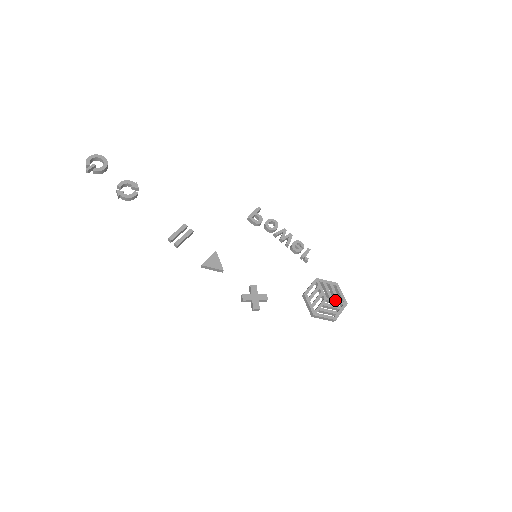
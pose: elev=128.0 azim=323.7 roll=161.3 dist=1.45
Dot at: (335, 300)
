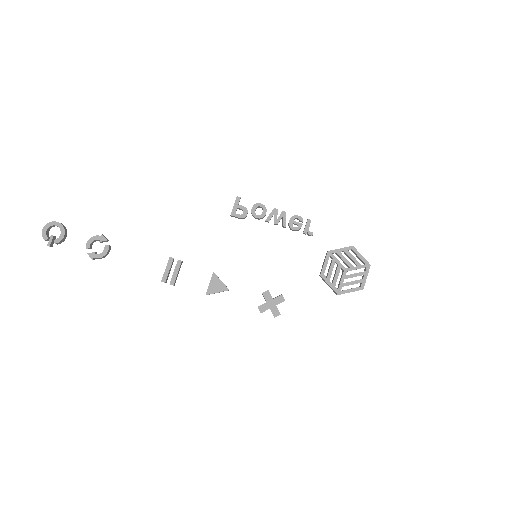
Dot at: (356, 267)
